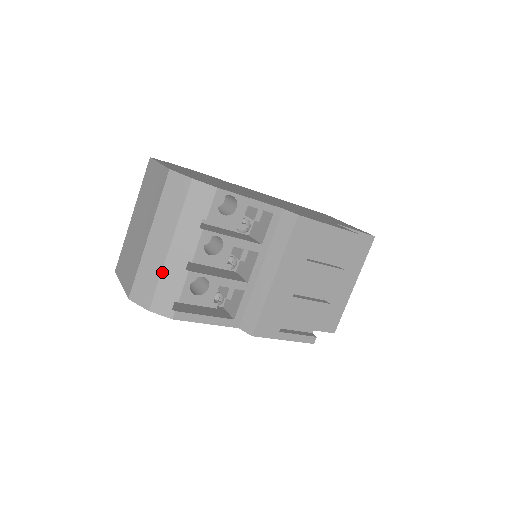
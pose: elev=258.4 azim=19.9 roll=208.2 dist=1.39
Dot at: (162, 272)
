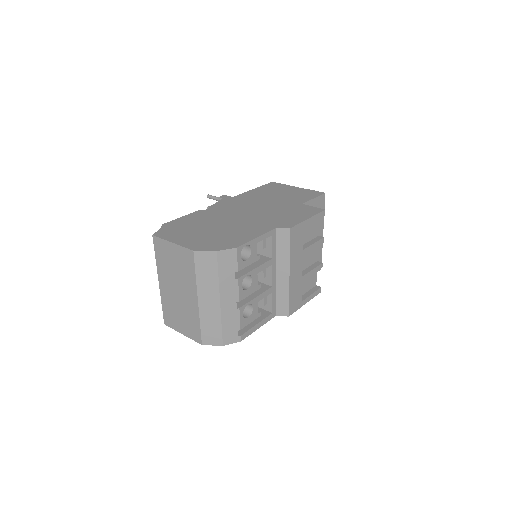
Dot at: (221, 319)
